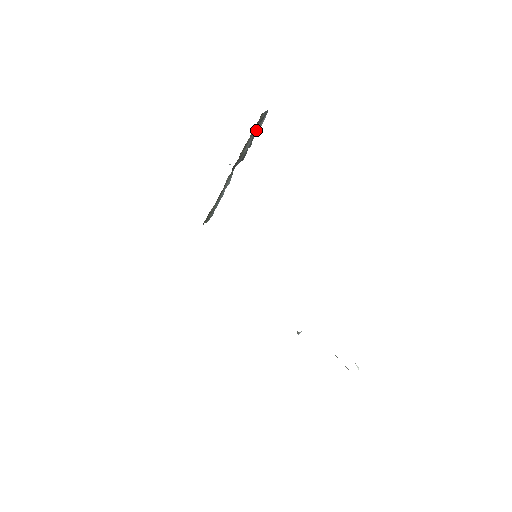
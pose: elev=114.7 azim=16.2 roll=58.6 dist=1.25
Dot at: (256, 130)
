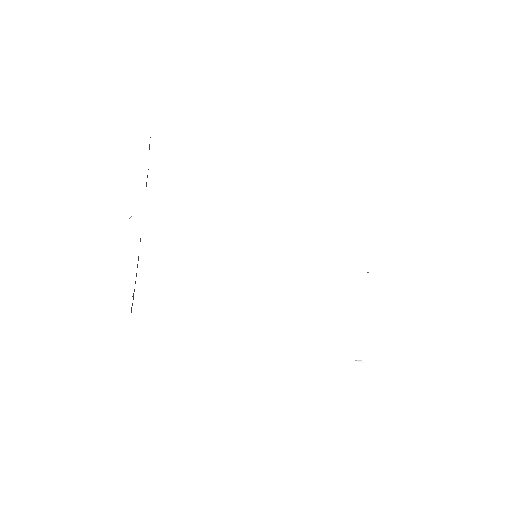
Dot at: occluded
